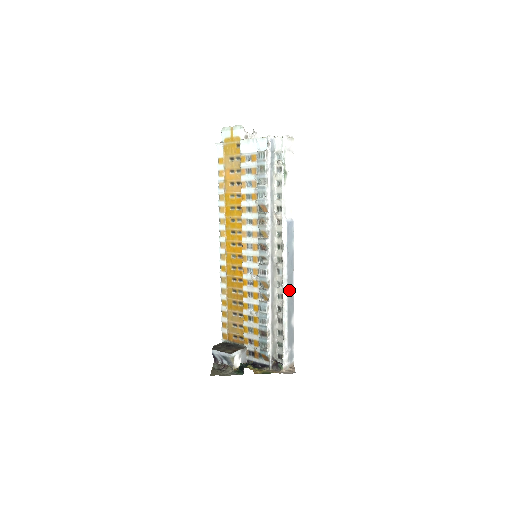
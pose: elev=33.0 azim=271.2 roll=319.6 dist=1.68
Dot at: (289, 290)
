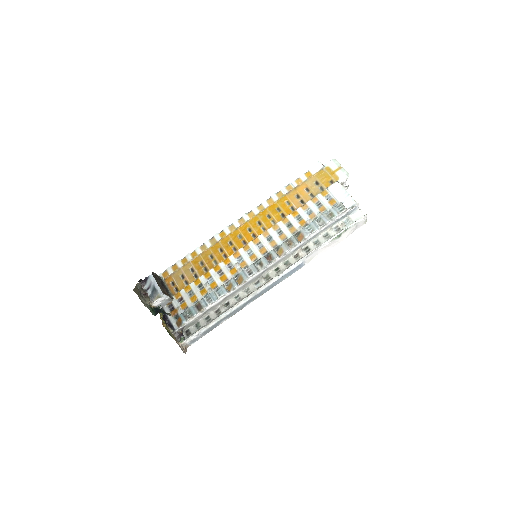
Dot at: (248, 301)
